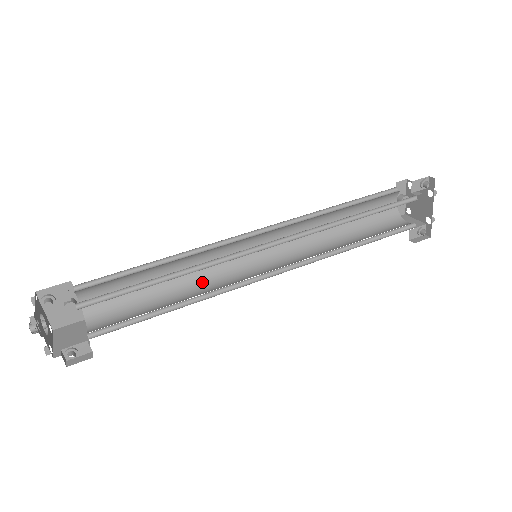
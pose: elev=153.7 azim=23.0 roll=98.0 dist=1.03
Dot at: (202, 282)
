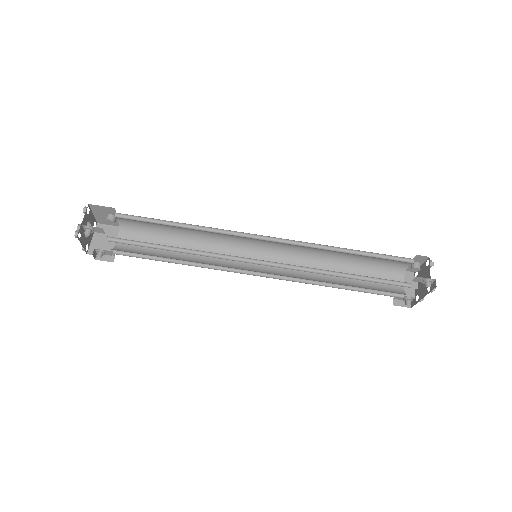
Dot at: (211, 247)
